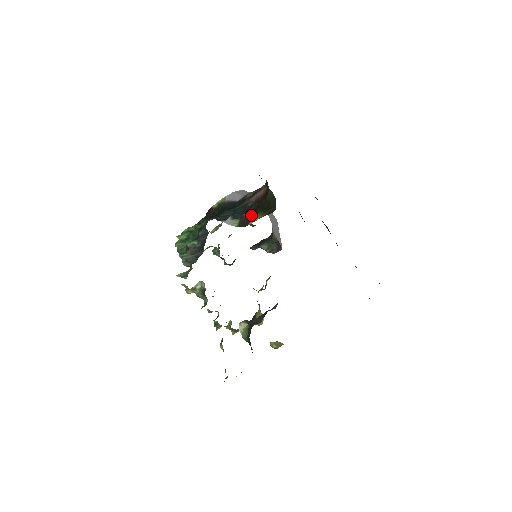
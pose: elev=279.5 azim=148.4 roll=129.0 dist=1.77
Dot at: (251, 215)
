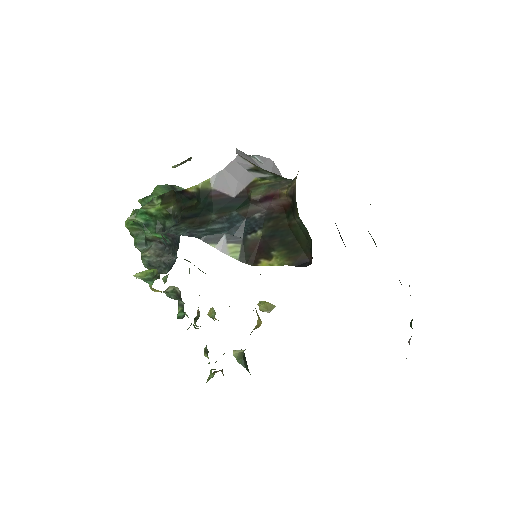
Dot at: (263, 246)
